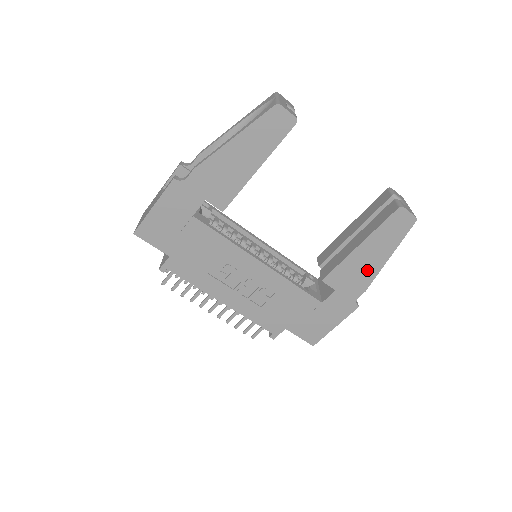
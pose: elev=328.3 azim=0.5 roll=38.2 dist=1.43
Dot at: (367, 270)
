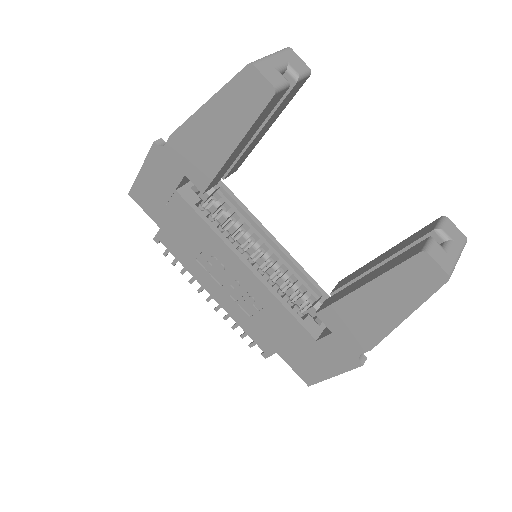
Dot at: (373, 323)
